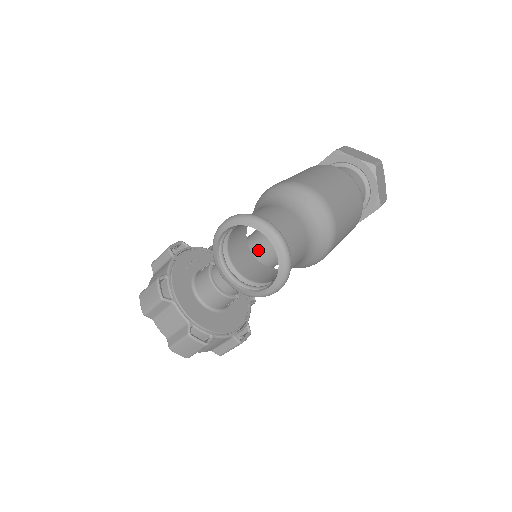
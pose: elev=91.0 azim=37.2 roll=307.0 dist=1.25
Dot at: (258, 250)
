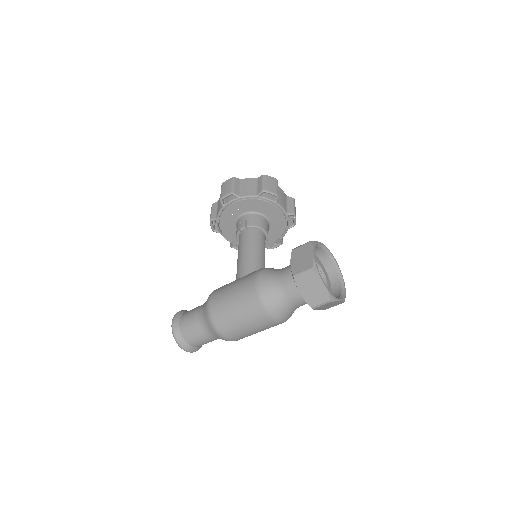
Dot at: occluded
